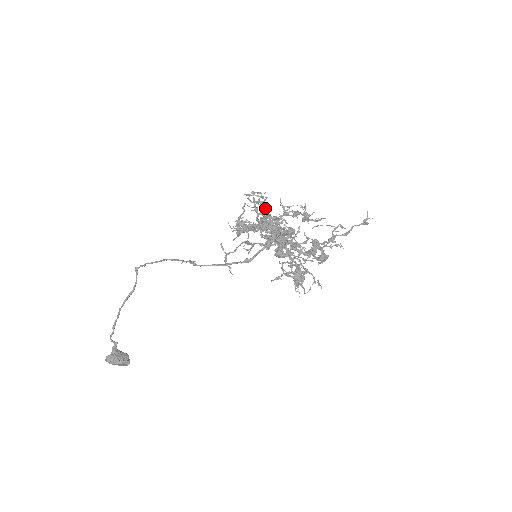
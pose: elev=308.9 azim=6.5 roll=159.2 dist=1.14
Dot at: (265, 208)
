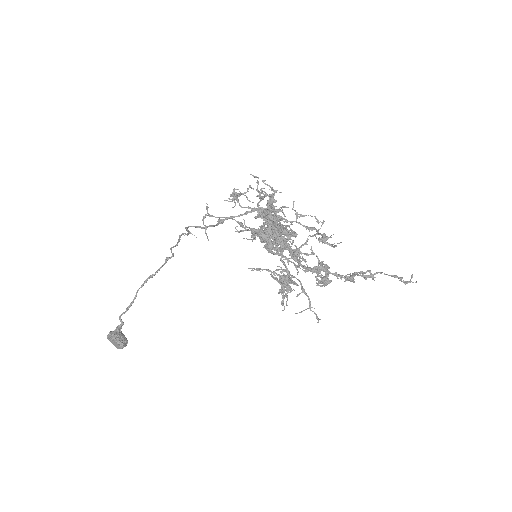
Dot at: (272, 201)
